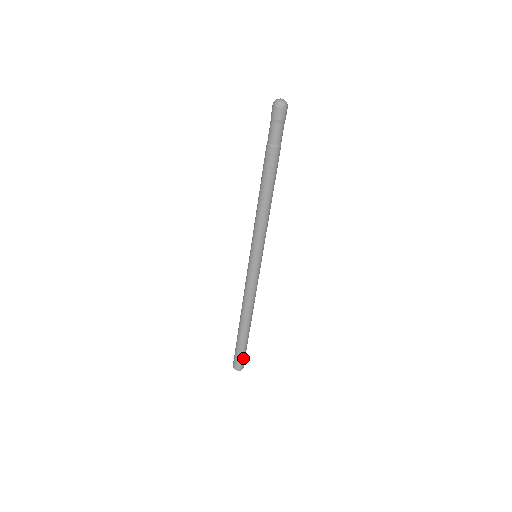
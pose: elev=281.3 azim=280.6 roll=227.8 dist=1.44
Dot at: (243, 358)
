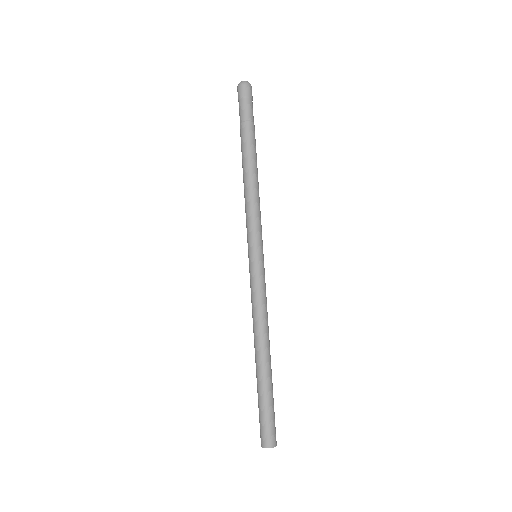
Dot at: (273, 422)
